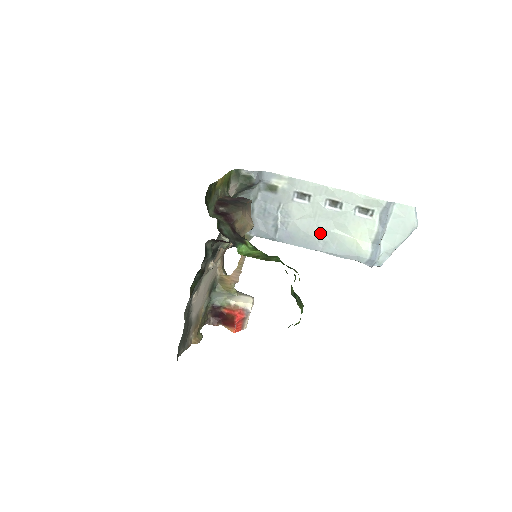
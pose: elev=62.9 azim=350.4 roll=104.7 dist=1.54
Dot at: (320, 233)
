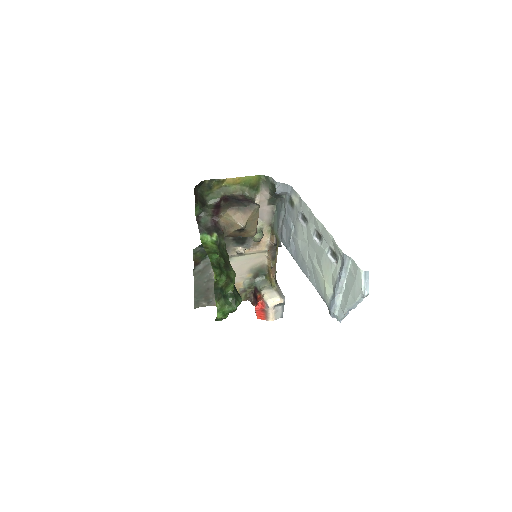
Dot at: (309, 261)
